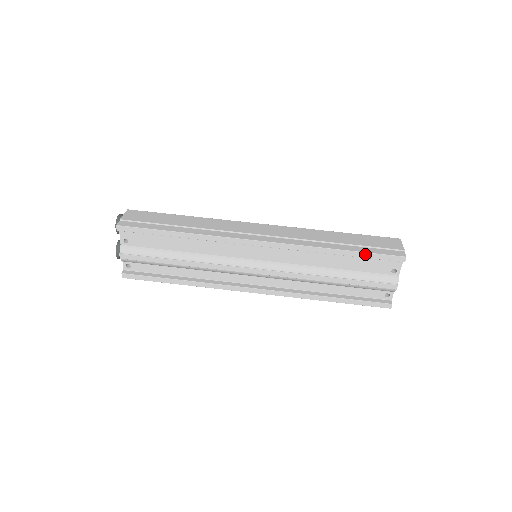
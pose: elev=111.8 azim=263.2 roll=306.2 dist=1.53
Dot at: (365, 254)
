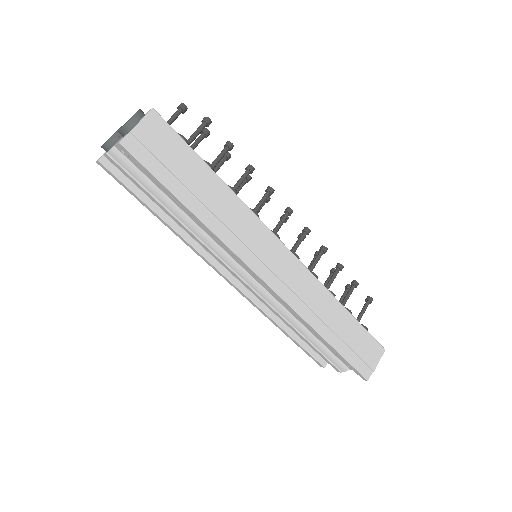
Dot at: (341, 356)
